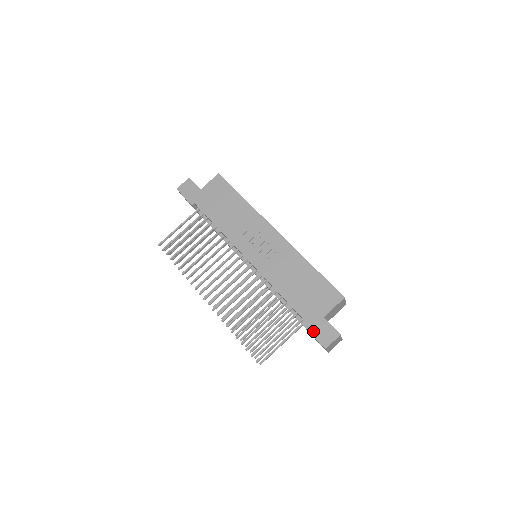
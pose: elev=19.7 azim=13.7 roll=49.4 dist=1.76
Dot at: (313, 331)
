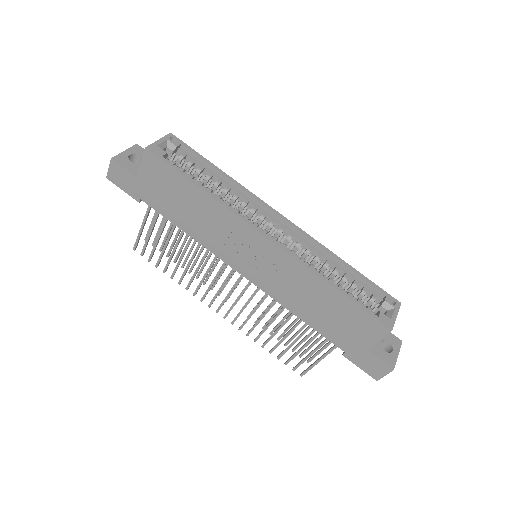
Dot at: (357, 363)
